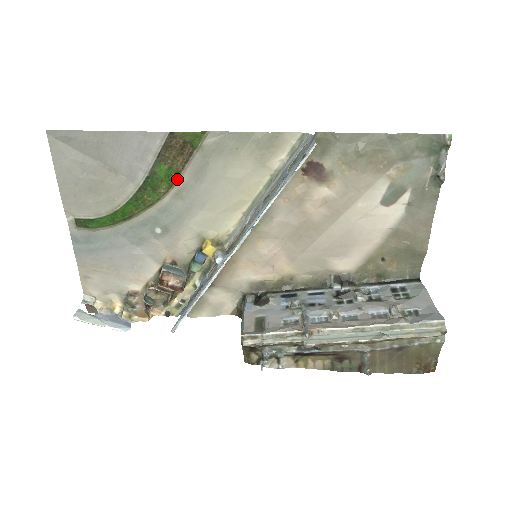
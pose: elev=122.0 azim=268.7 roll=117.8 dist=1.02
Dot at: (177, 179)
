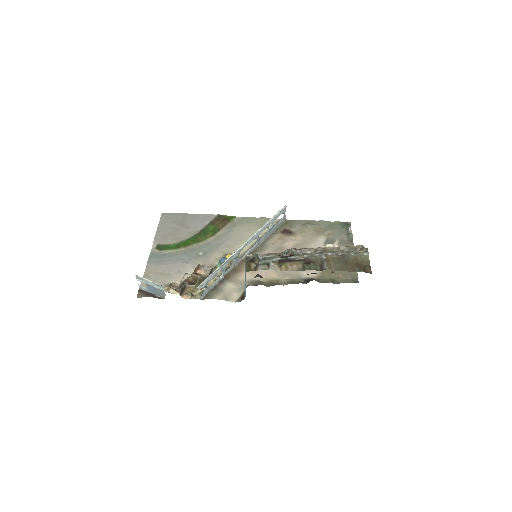
Dot at: (218, 232)
